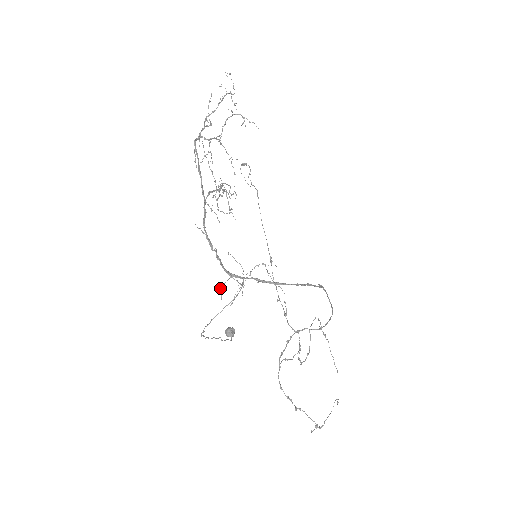
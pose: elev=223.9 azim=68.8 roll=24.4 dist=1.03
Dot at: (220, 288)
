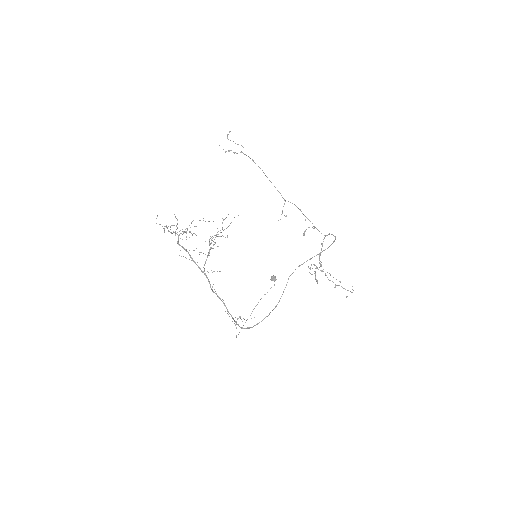
Dot at: (235, 317)
